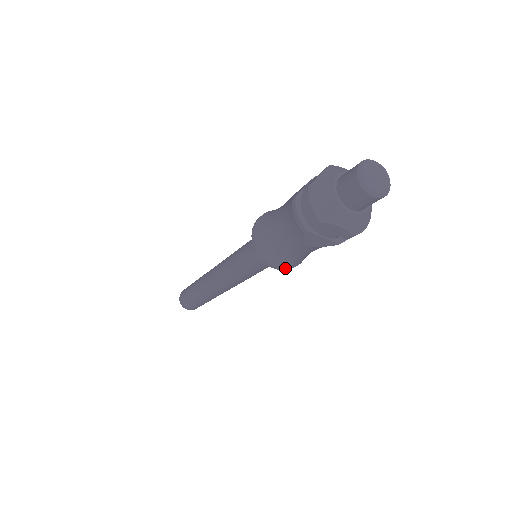
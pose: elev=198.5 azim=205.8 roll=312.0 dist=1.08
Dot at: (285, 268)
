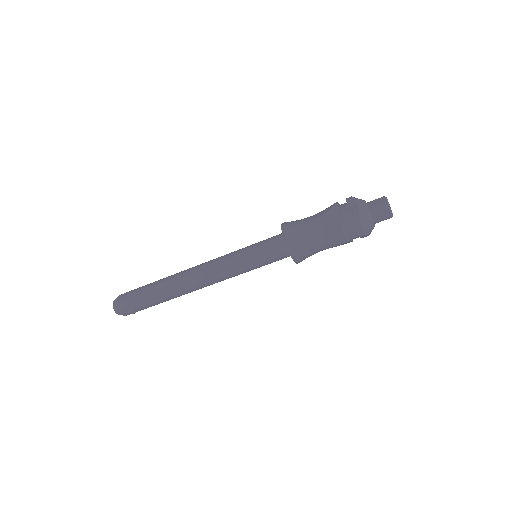
Dot at: occluded
